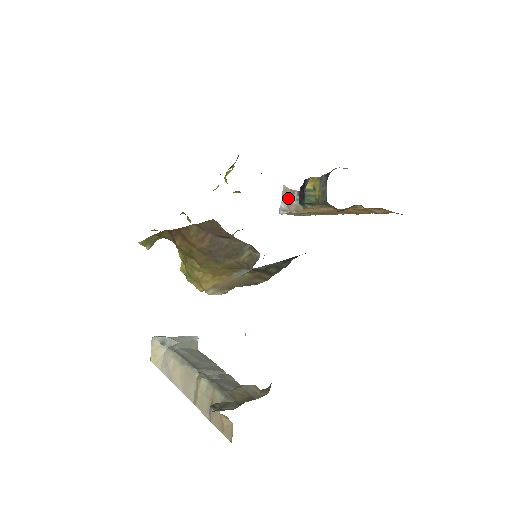
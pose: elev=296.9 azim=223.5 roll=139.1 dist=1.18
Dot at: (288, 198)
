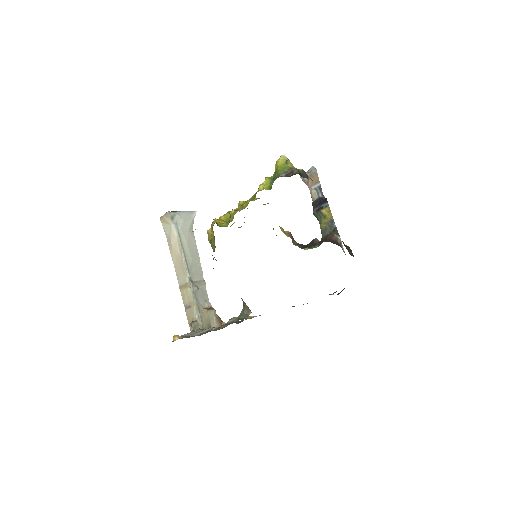
Dot at: (312, 179)
